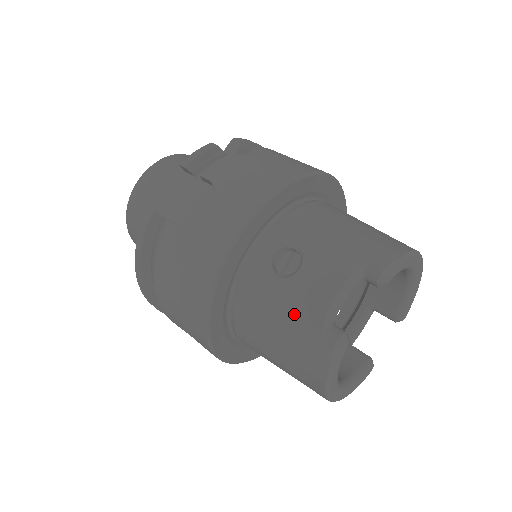
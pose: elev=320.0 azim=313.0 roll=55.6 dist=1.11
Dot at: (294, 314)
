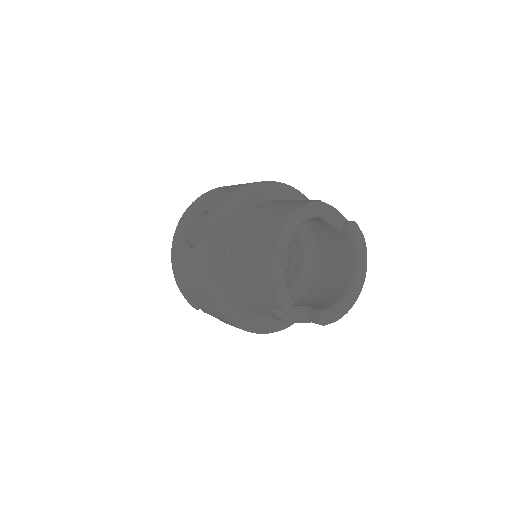
Dot at: occluded
